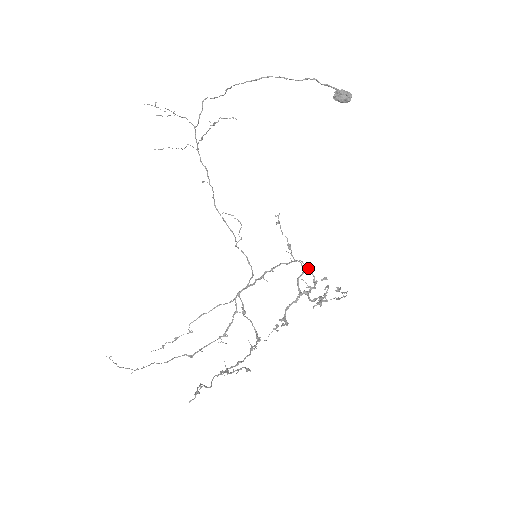
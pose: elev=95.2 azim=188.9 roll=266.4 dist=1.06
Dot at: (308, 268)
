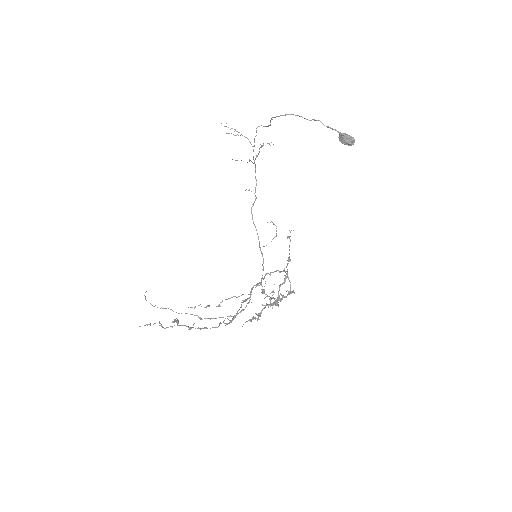
Dot at: (288, 279)
